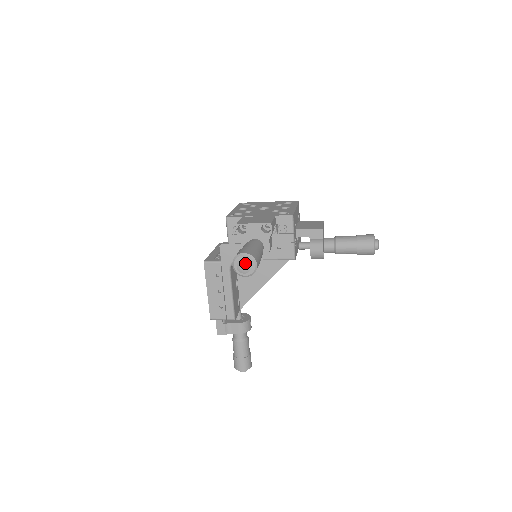
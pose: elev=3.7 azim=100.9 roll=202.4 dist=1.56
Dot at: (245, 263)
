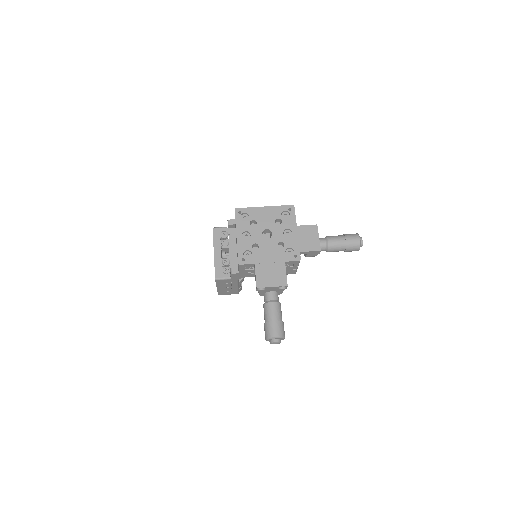
Dot at: (277, 343)
